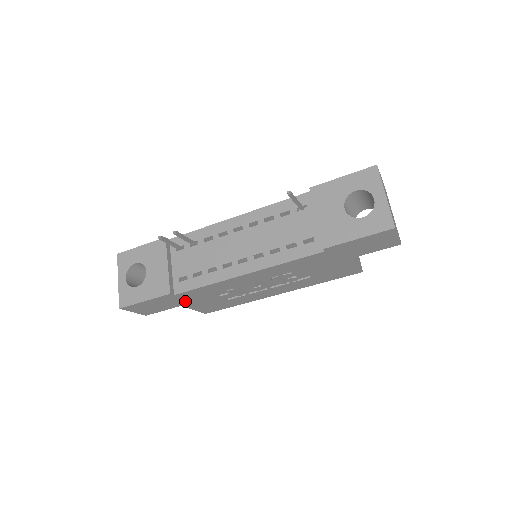
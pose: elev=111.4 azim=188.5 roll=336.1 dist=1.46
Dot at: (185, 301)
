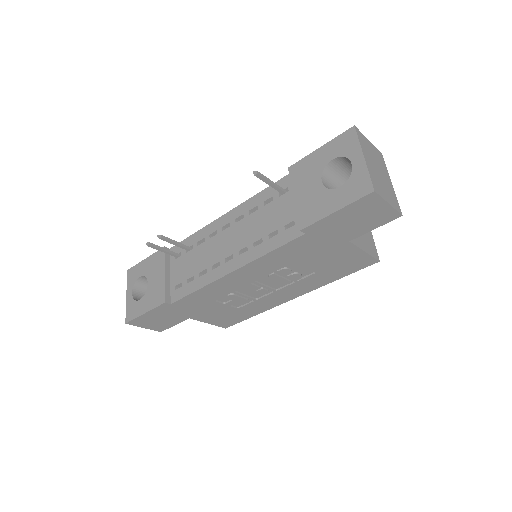
Dot at: (189, 312)
